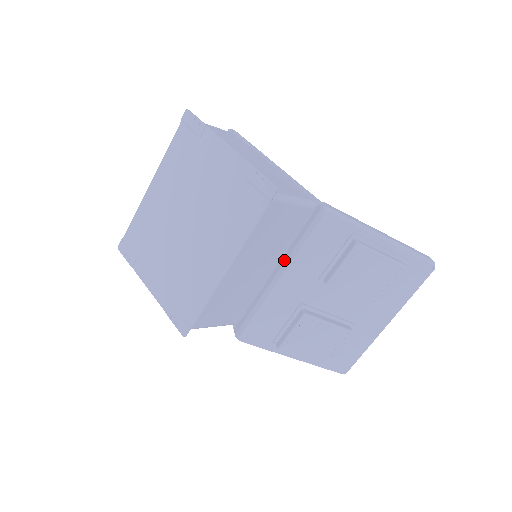
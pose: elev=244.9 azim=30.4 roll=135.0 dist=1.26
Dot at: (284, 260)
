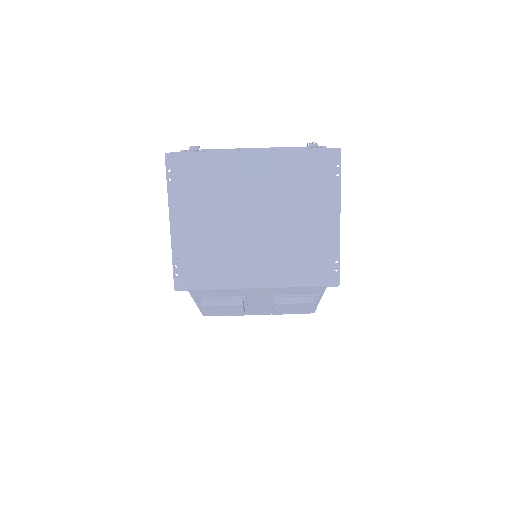
Dot at: occluded
